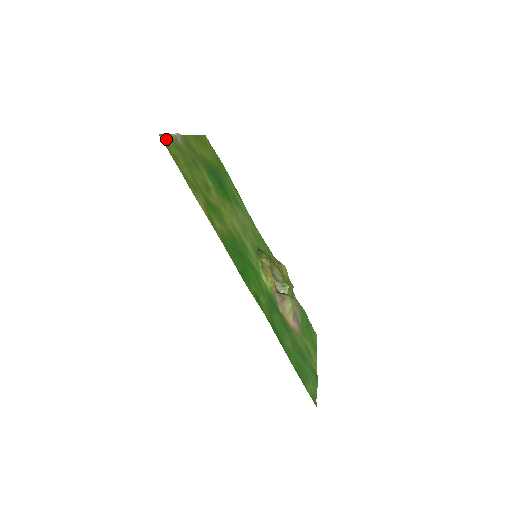
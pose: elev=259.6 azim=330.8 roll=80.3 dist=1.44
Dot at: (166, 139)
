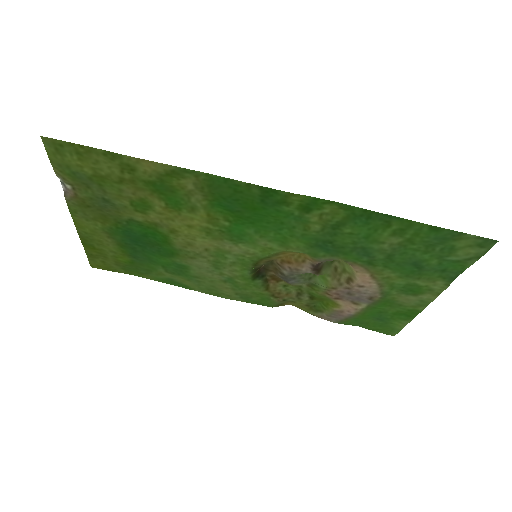
Dot at: (53, 153)
